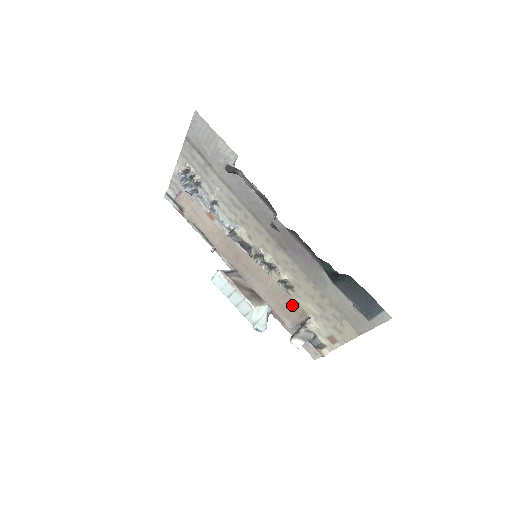
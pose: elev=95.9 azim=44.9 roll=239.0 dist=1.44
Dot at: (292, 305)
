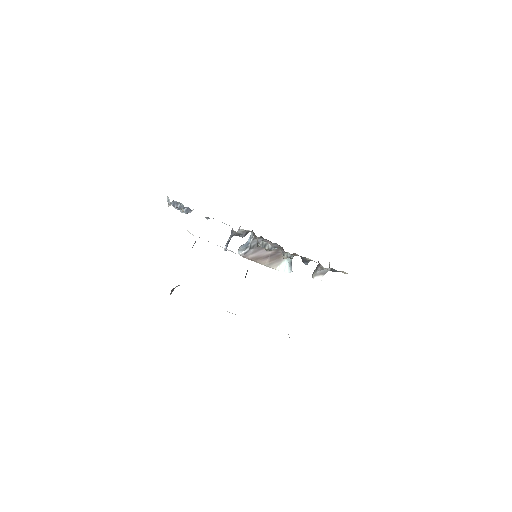
Dot at: occluded
